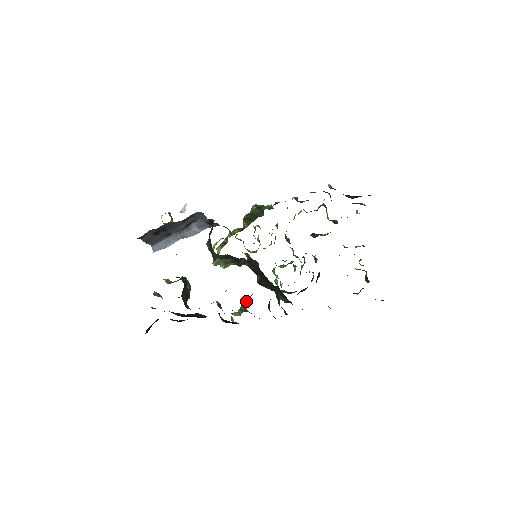
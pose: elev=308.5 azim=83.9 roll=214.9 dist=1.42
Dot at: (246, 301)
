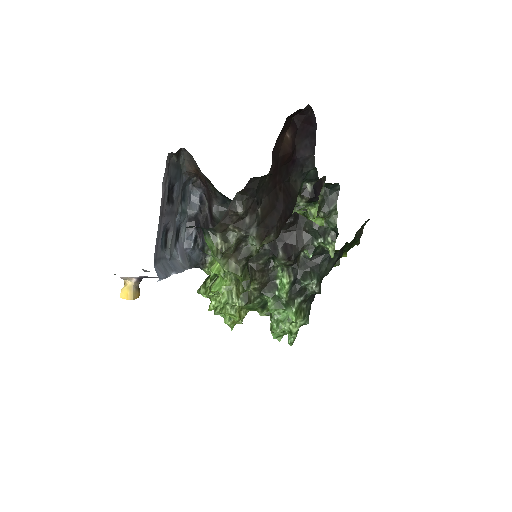
Dot at: (302, 212)
